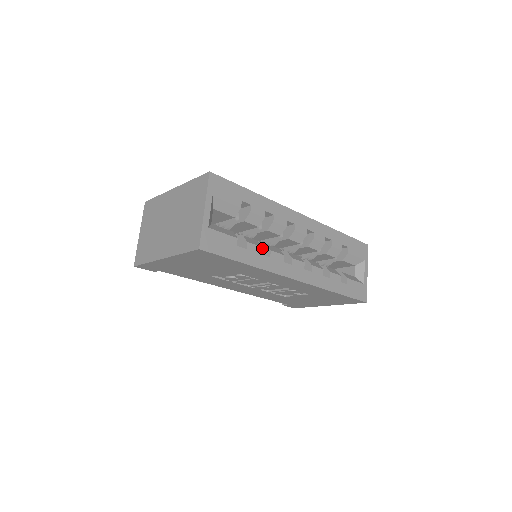
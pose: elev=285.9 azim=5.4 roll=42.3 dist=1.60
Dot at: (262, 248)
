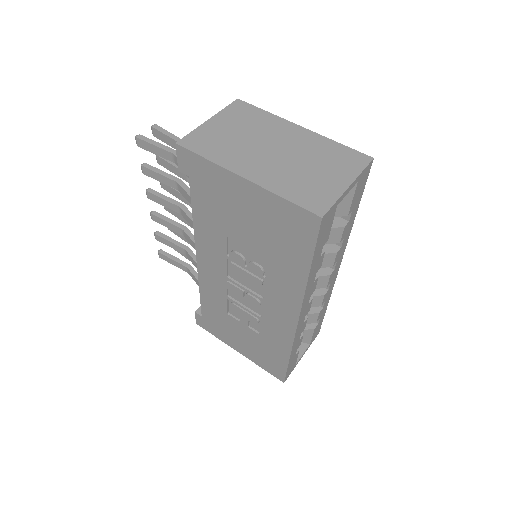
Dot at: occluded
